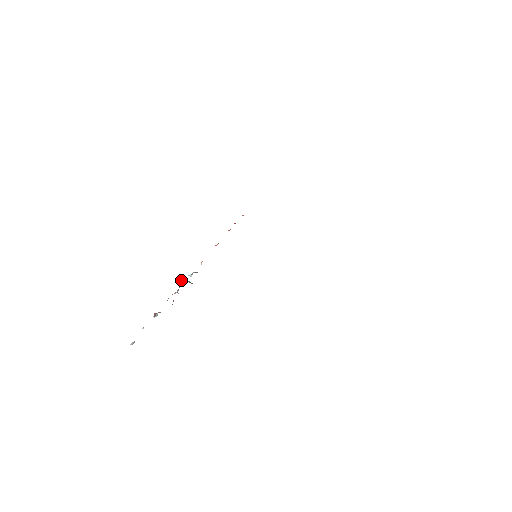
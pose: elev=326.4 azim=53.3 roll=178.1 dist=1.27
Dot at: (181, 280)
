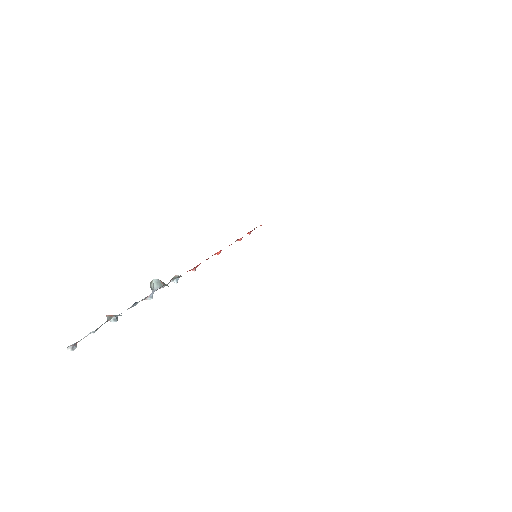
Dot at: (156, 283)
